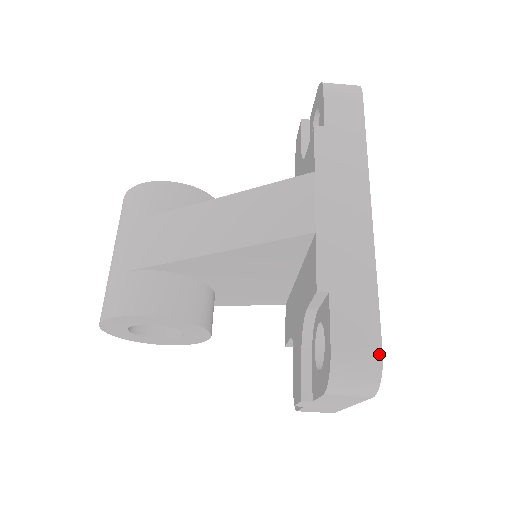
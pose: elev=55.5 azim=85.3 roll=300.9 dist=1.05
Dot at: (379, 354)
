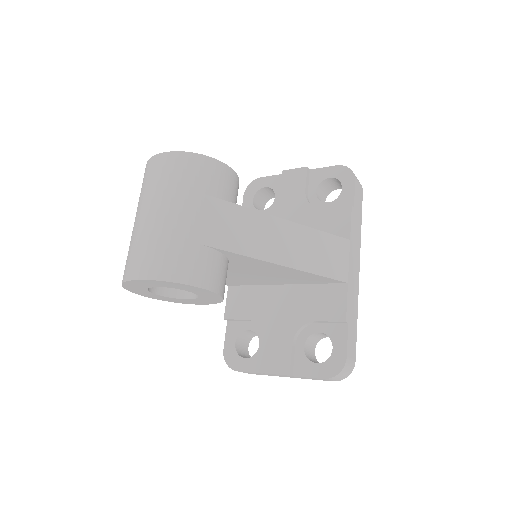
Dot at: occluded
